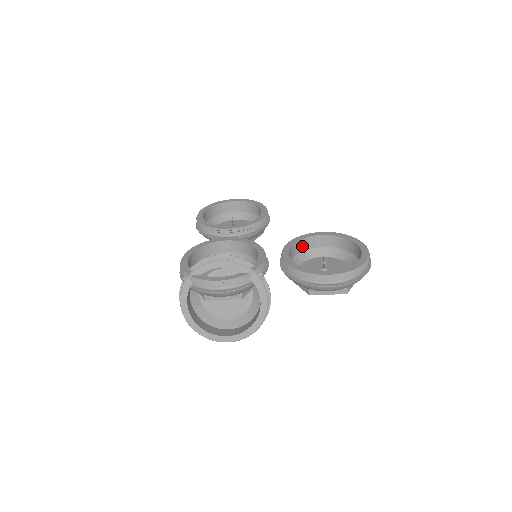
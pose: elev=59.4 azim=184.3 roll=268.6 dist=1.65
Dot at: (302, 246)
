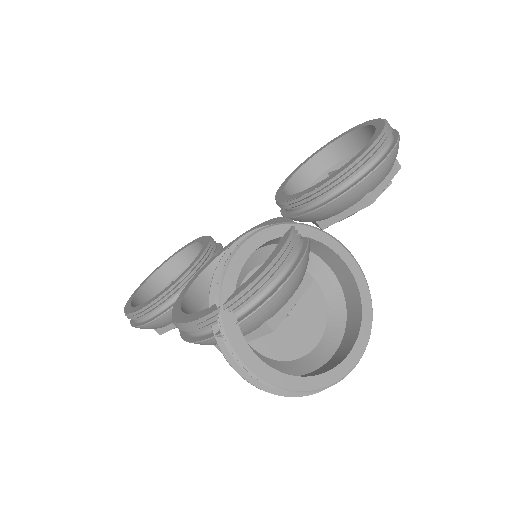
Dot at: occluded
